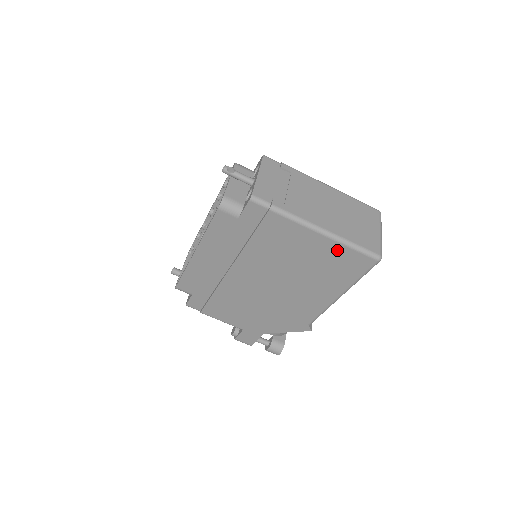
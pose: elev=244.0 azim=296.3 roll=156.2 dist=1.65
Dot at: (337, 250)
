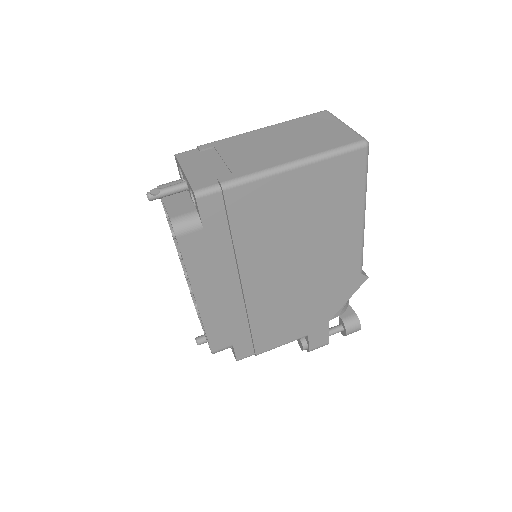
Dot at: (320, 172)
